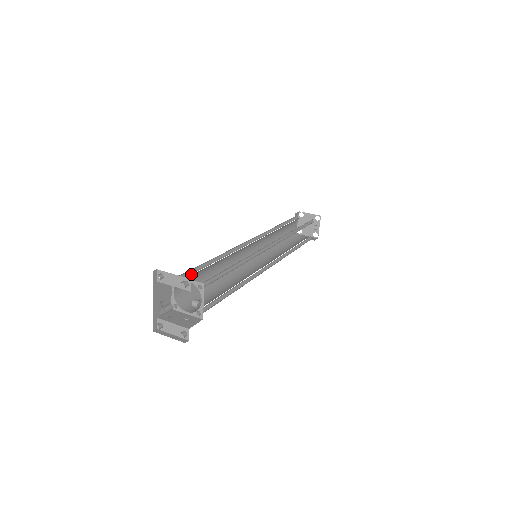
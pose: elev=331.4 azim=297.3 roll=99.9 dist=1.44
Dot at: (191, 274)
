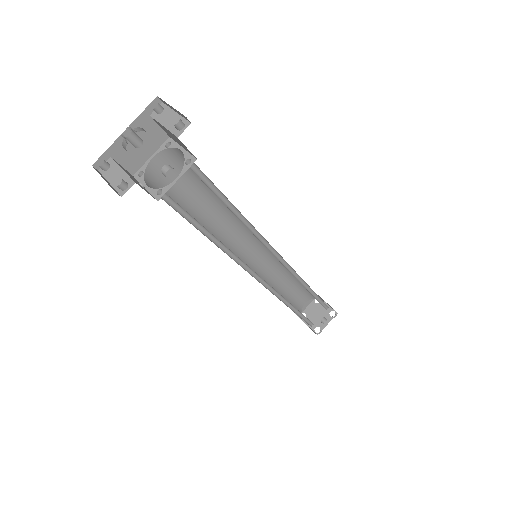
Dot at: occluded
